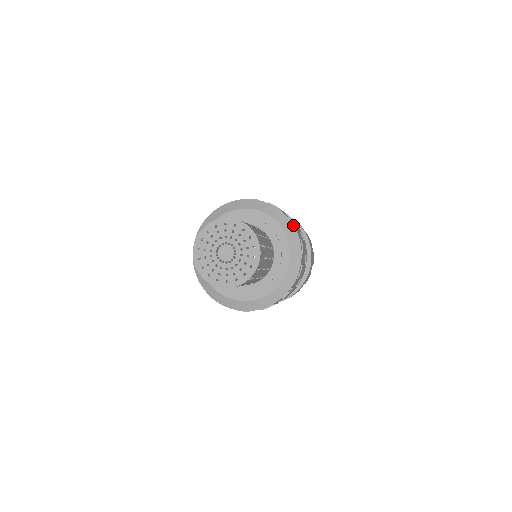
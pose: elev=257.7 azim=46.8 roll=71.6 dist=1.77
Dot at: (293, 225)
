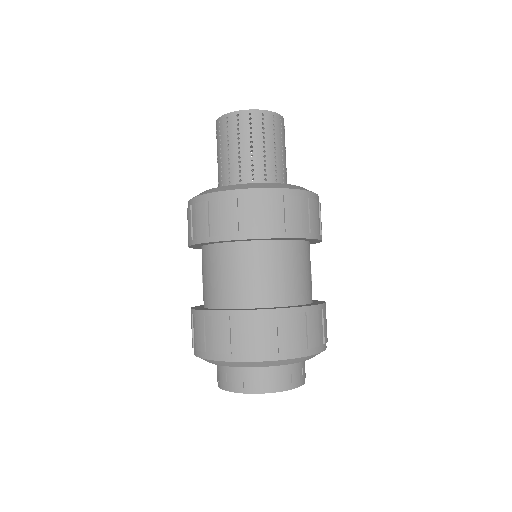
Dot at: (318, 196)
